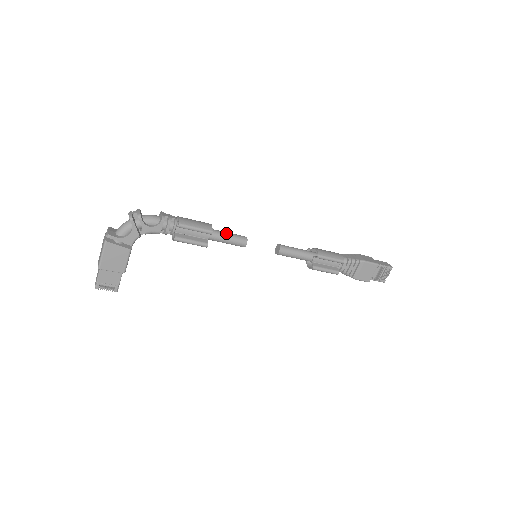
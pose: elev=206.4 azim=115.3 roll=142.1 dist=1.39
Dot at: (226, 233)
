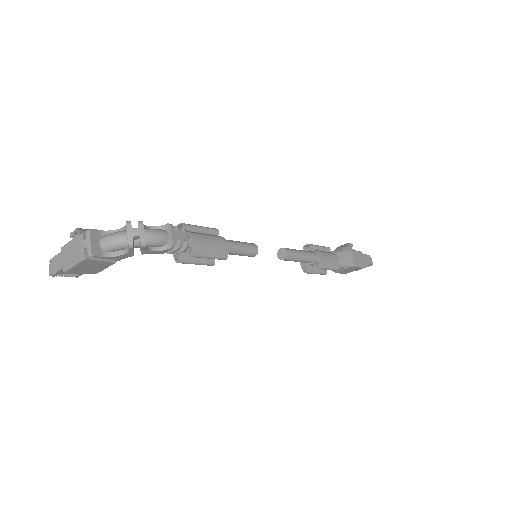
Dot at: (238, 247)
